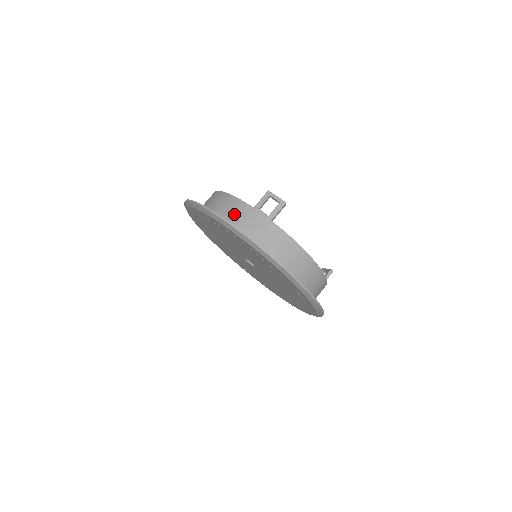
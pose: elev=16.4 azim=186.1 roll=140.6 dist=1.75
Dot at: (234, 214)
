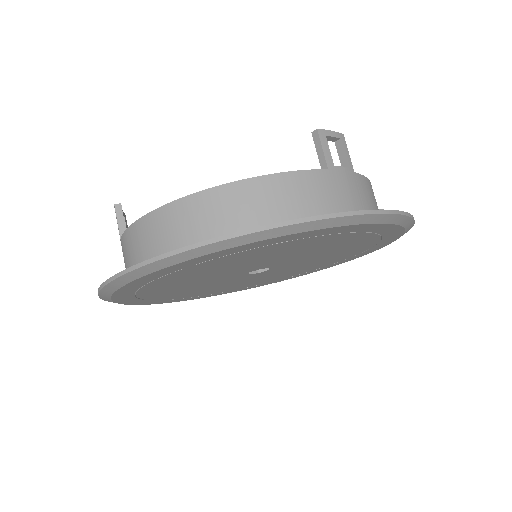
Dot at: (318, 200)
